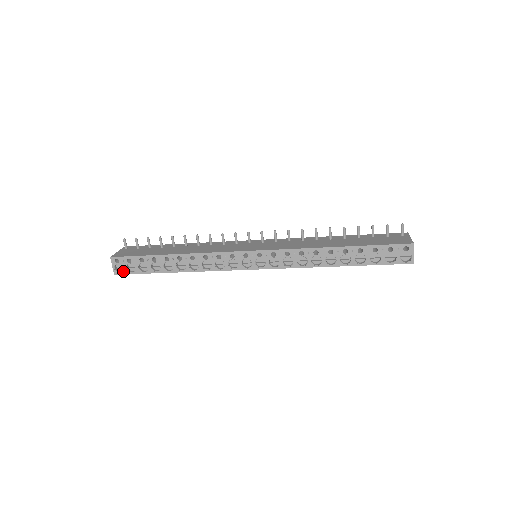
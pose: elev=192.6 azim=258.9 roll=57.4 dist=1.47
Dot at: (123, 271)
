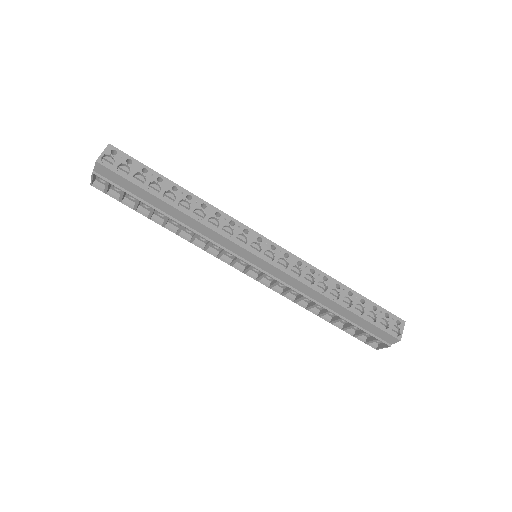
Dot at: (111, 165)
